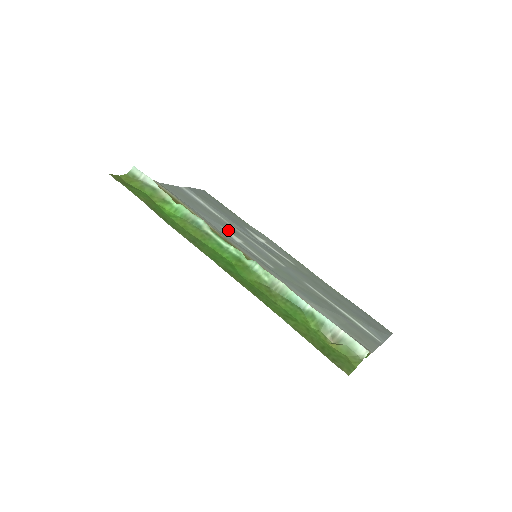
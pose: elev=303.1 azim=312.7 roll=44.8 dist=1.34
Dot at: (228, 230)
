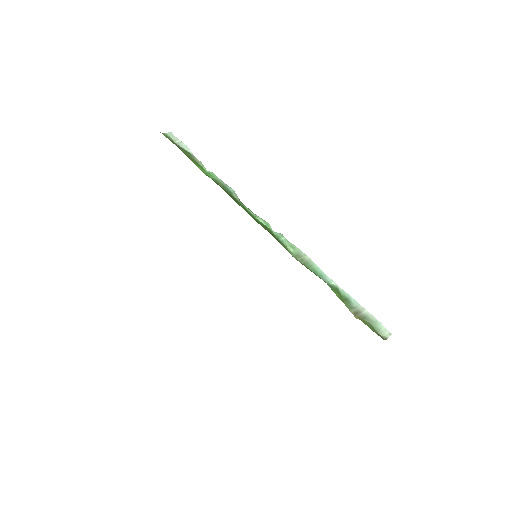
Dot at: occluded
